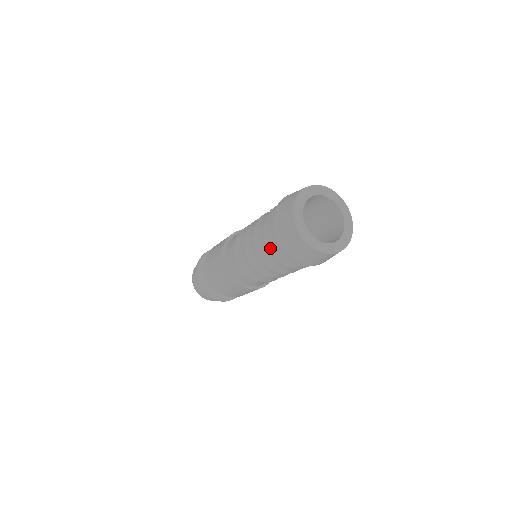
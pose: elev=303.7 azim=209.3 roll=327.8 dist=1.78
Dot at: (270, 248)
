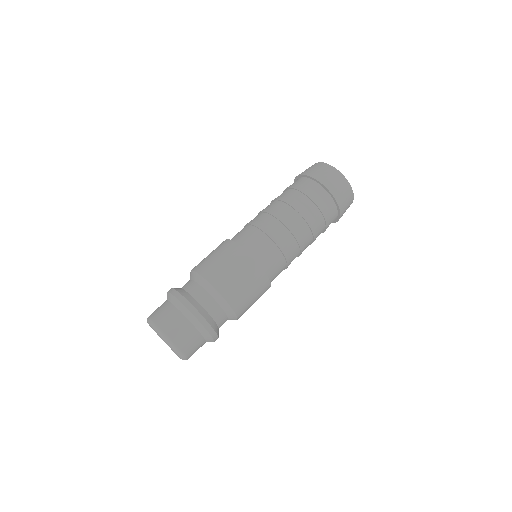
Dot at: (317, 202)
